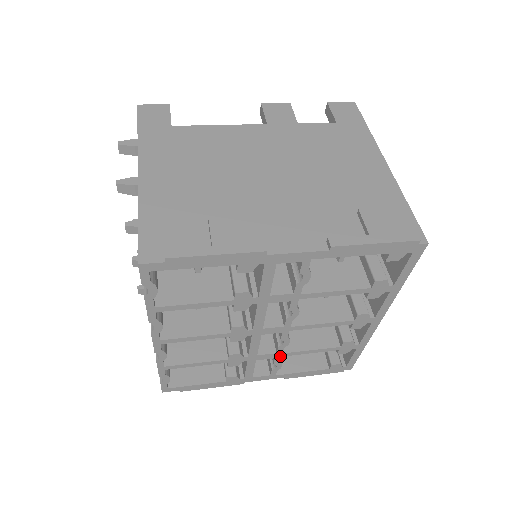
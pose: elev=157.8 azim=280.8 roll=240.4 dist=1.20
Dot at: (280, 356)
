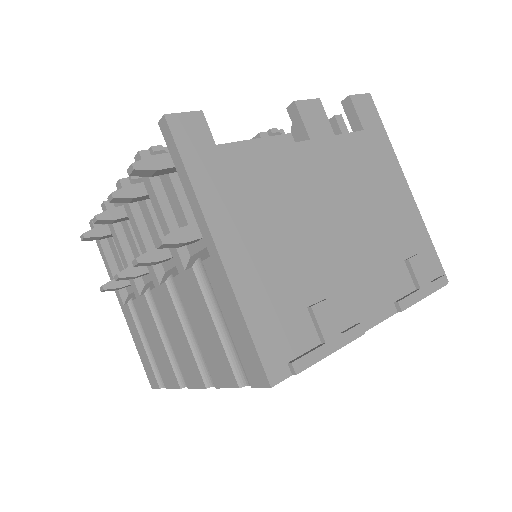
Dot at: occluded
